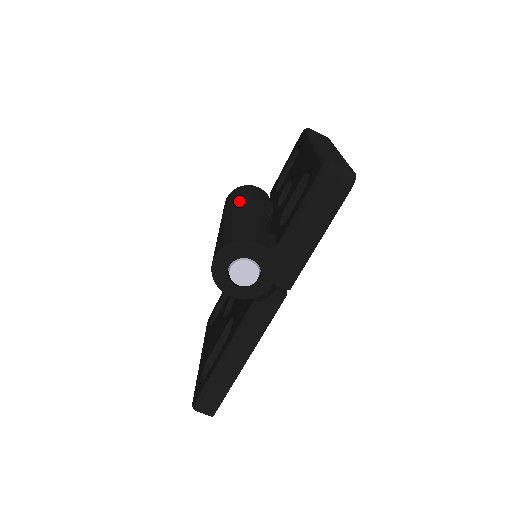
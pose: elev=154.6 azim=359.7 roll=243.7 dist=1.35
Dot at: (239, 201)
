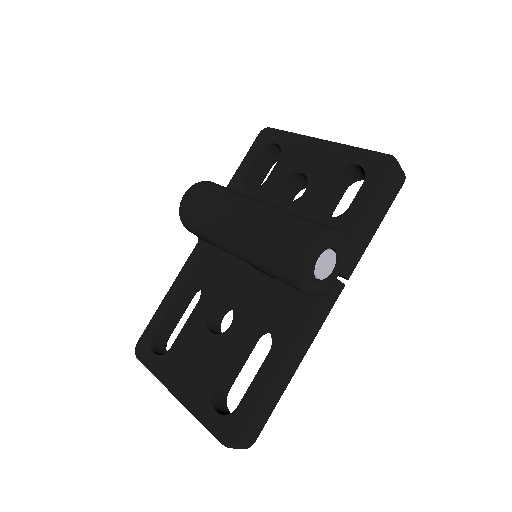
Dot at: (237, 195)
